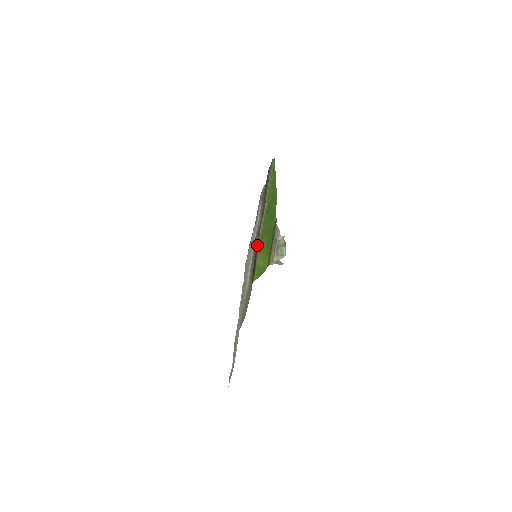
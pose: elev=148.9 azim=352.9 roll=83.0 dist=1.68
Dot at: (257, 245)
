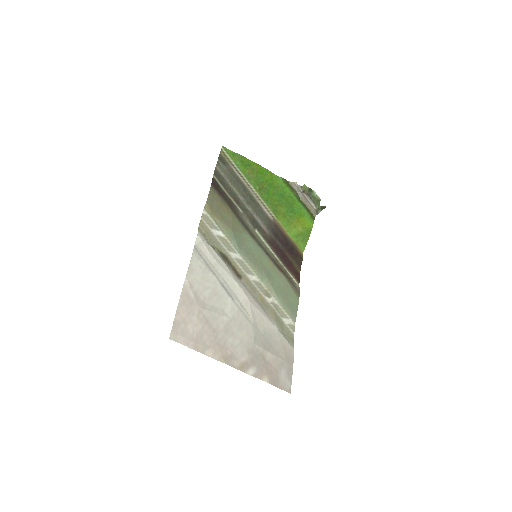
Dot at: (272, 227)
